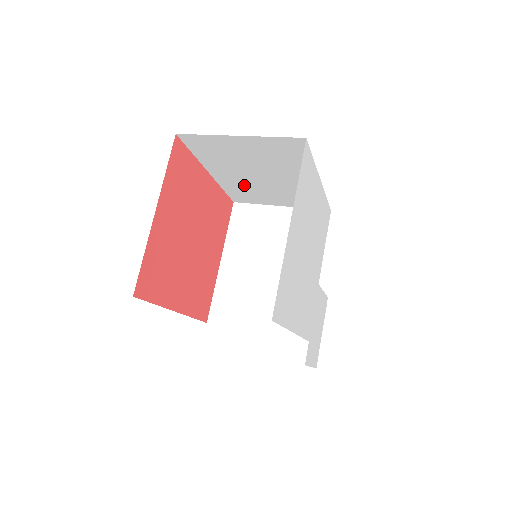
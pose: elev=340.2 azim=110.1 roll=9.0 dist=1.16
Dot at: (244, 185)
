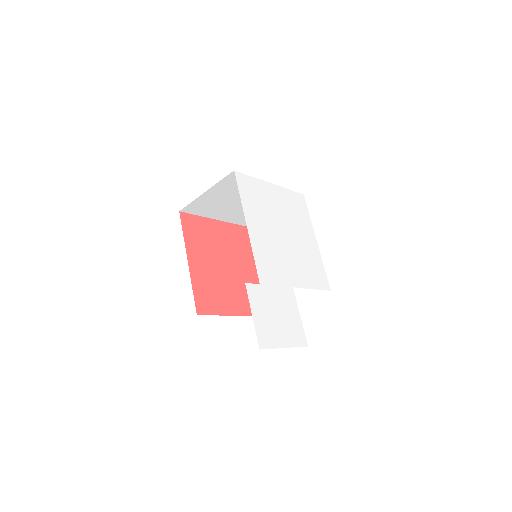
Dot at: occluded
